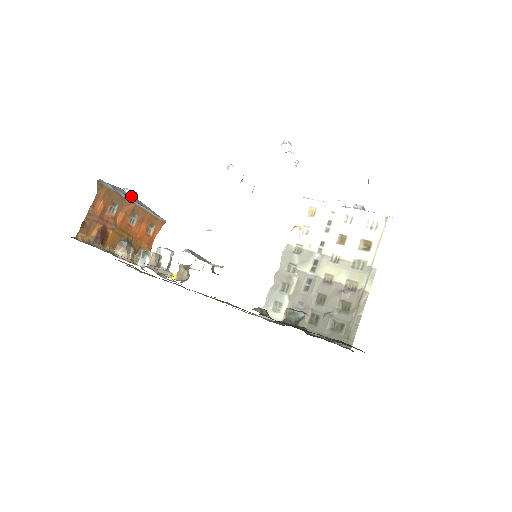
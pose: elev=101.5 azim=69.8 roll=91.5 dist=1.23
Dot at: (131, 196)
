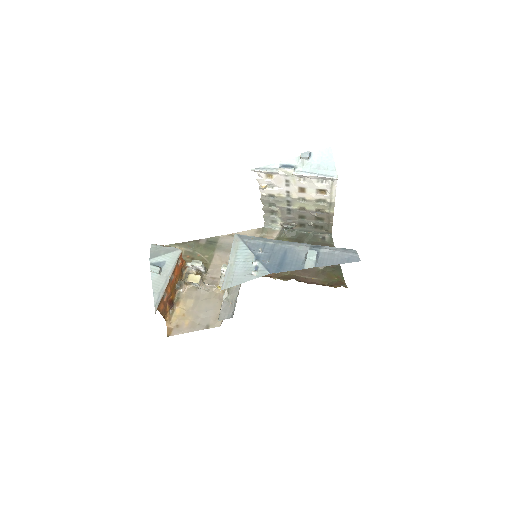
Dot at: (160, 274)
